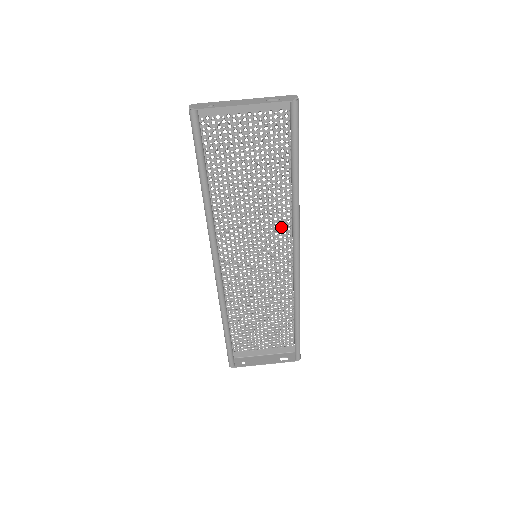
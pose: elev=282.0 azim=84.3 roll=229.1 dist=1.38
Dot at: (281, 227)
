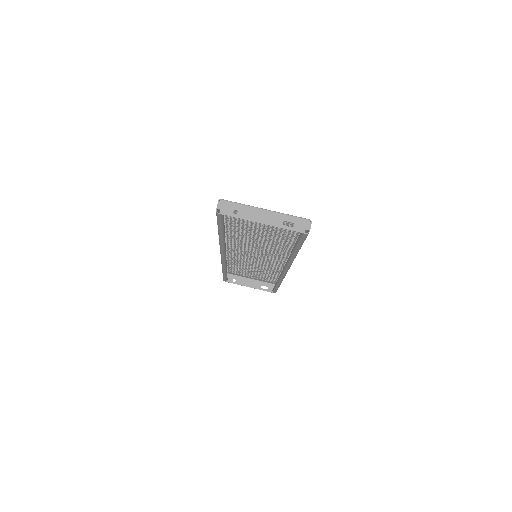
Dot at: (280, 252)
